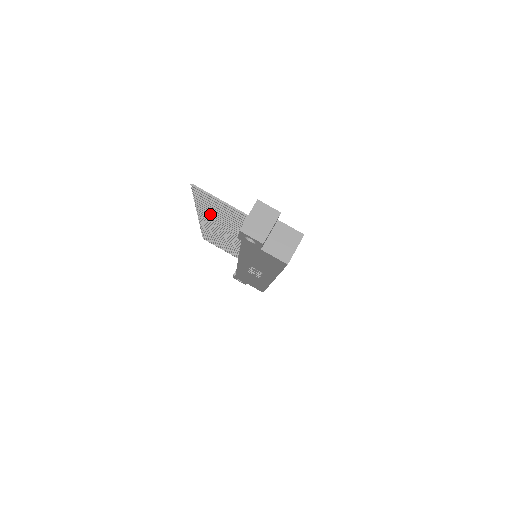
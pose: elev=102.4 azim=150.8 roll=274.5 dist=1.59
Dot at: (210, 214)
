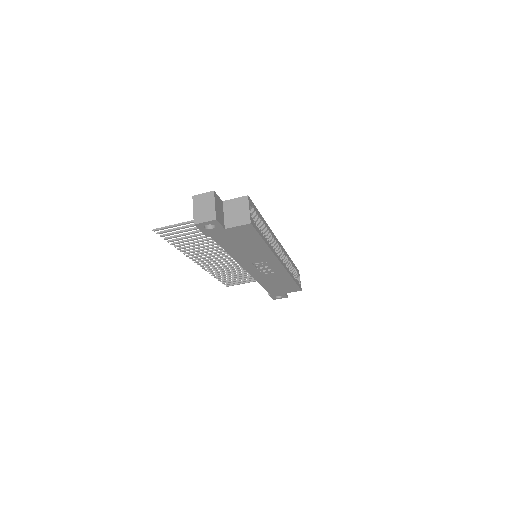
Dot at: (194, 249)
